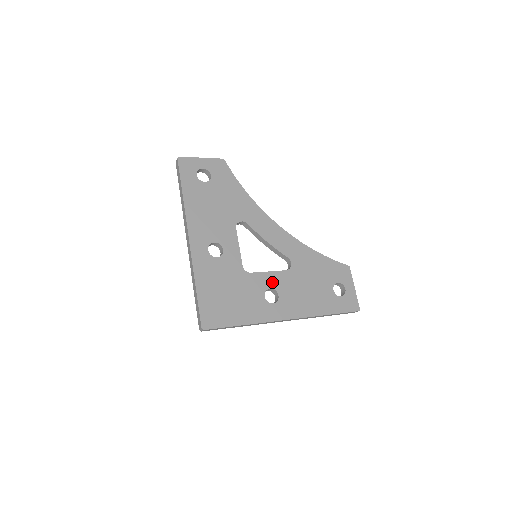
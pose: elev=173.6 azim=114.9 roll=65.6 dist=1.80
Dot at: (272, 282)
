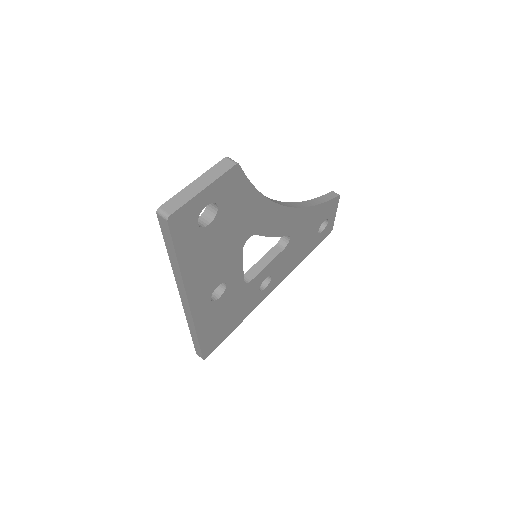
Dot at: (268, 272)
